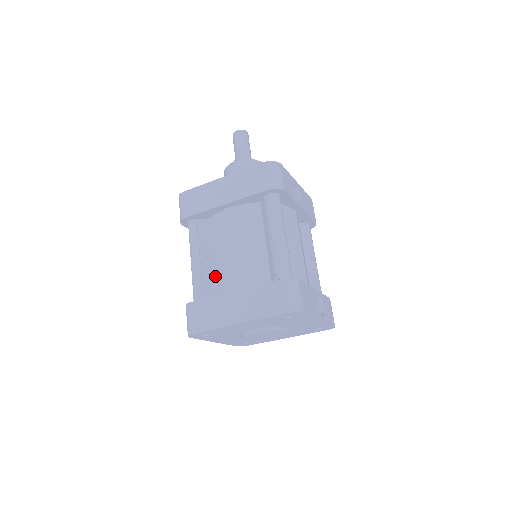
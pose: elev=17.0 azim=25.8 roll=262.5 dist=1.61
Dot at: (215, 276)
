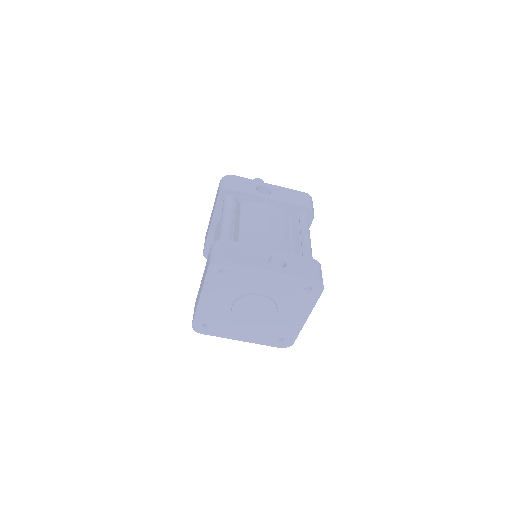
Dot at: occluded
